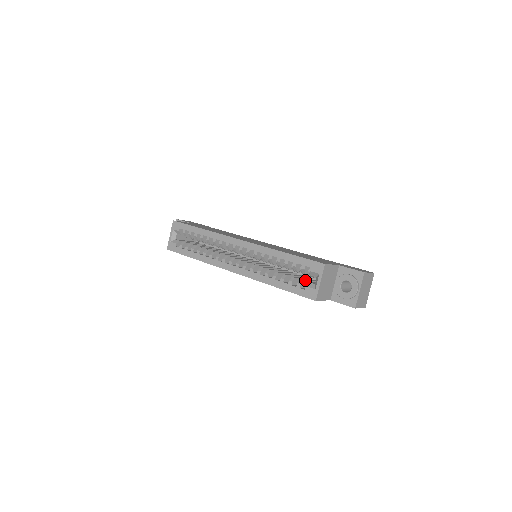
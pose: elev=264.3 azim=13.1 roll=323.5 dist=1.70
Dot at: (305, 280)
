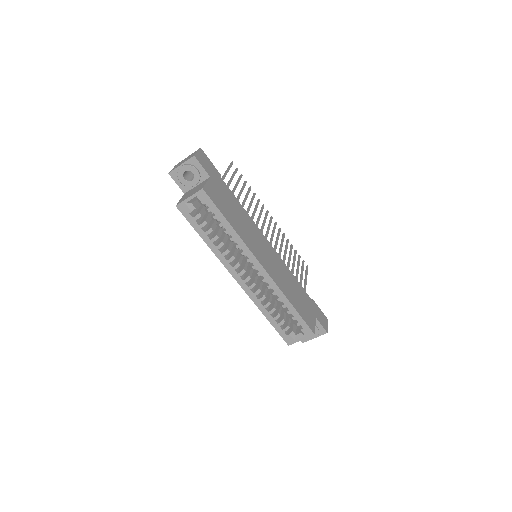
Dot at: occluded
